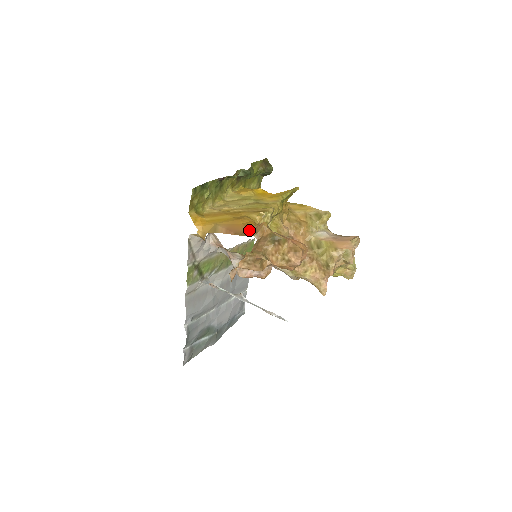
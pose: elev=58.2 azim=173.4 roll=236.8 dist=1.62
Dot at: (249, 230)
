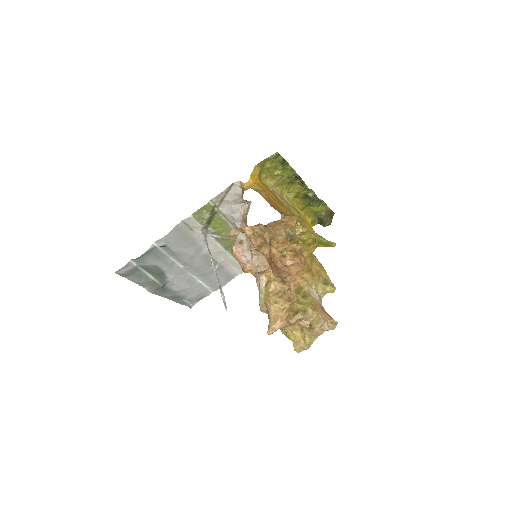
Dot at: occluded
